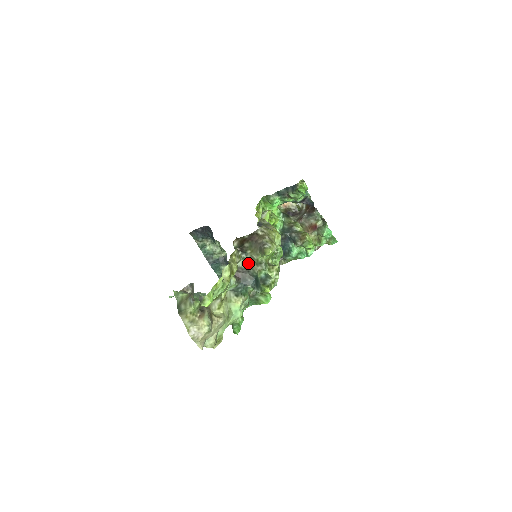
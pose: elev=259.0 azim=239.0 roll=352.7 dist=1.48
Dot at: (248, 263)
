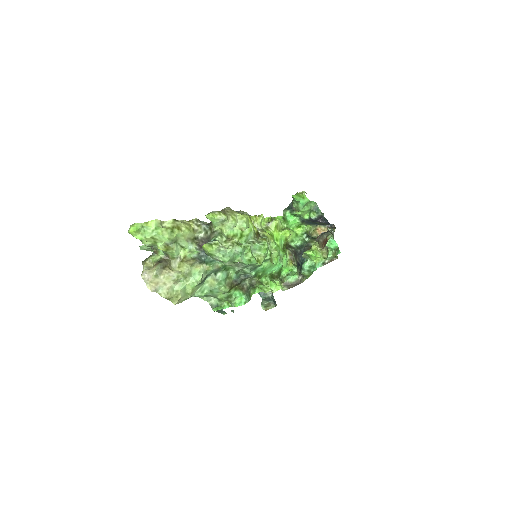
Dot at: (208, 233)
